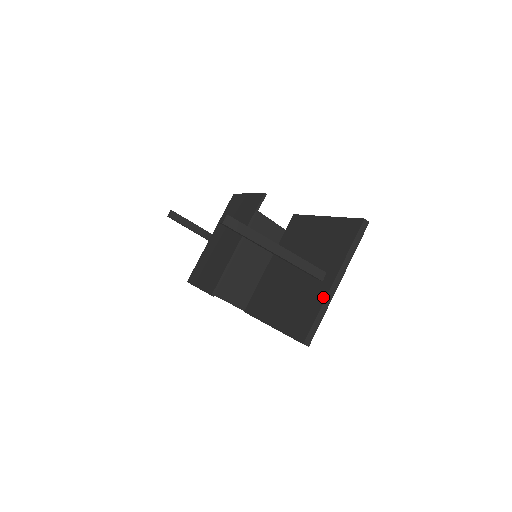
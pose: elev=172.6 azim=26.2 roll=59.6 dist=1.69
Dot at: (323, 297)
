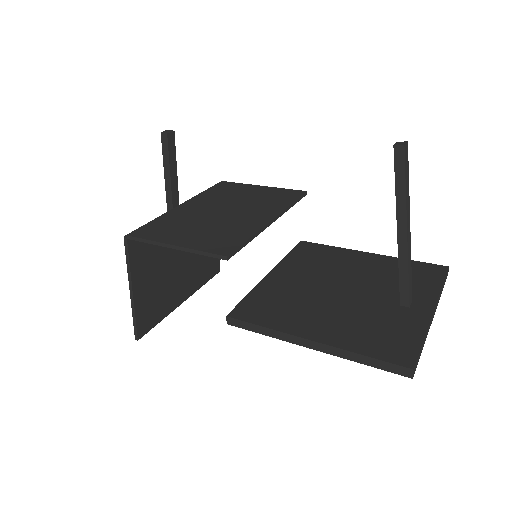
Dot at: (424, 323)
